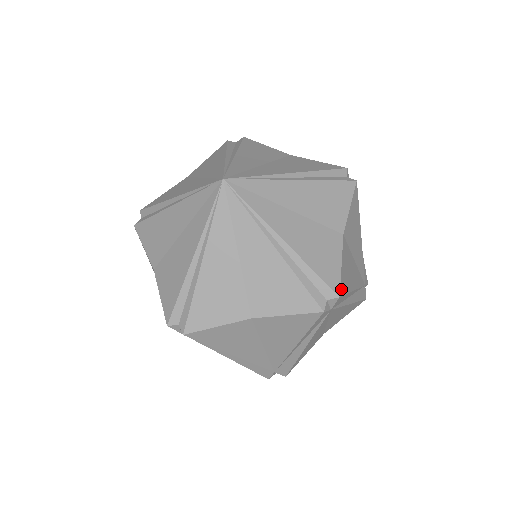
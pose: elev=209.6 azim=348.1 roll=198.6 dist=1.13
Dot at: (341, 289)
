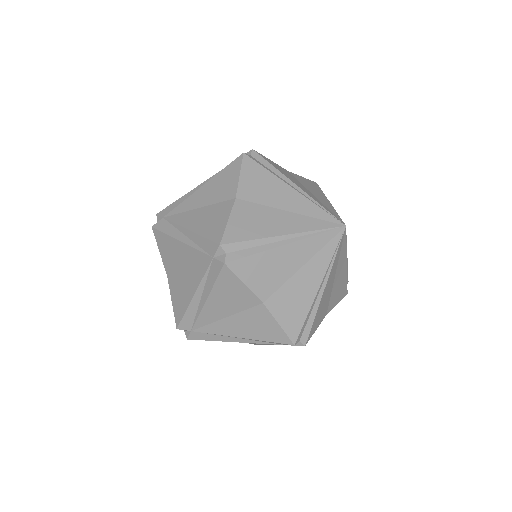
Dot at: occluded
